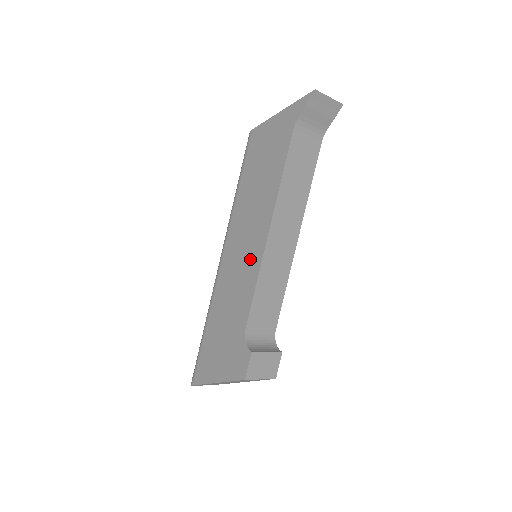
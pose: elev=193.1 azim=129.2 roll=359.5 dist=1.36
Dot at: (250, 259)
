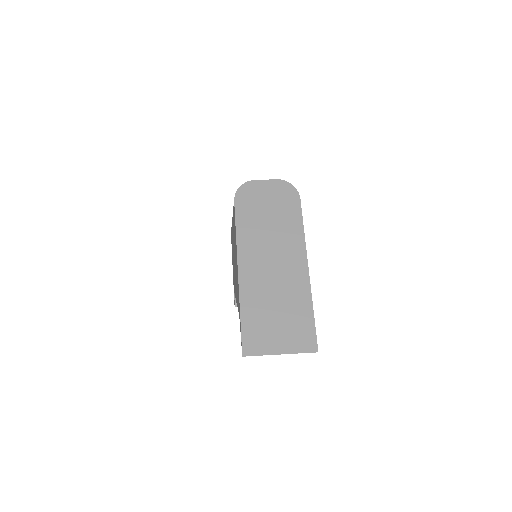
Dot at: (234, 277)
